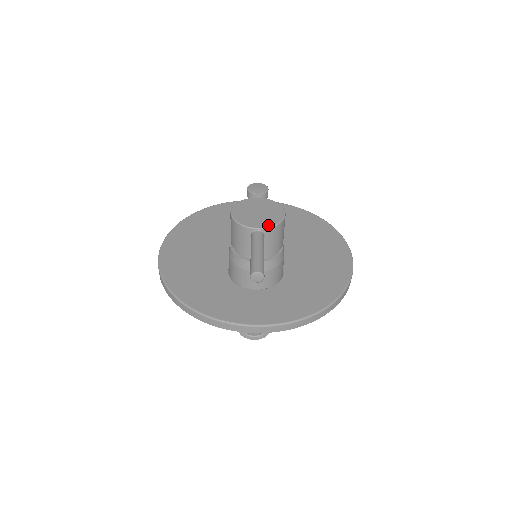
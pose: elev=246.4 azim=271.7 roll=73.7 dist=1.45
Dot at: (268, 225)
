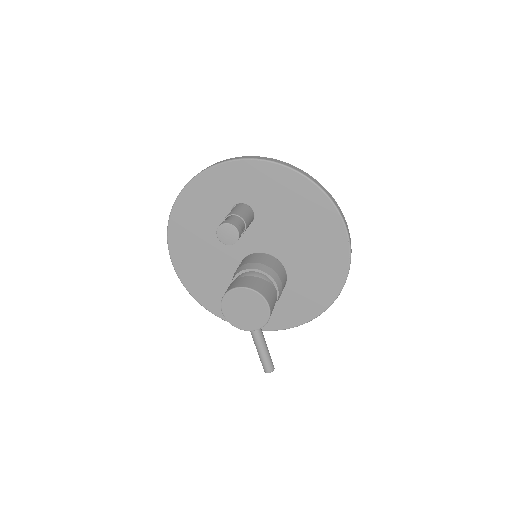
Dot at: (259, 326)
